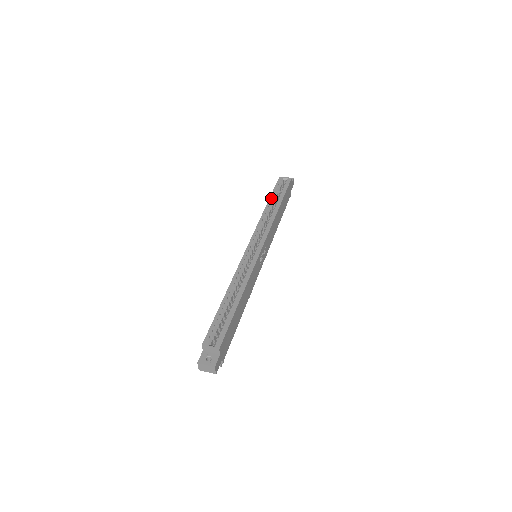
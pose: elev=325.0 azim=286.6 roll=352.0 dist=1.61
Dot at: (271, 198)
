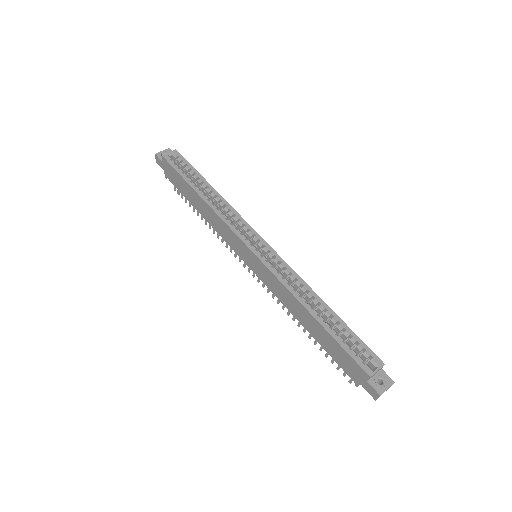
Dot at: (192, 185)
